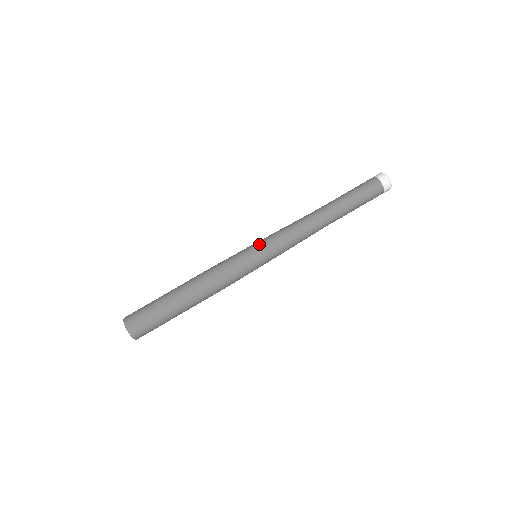
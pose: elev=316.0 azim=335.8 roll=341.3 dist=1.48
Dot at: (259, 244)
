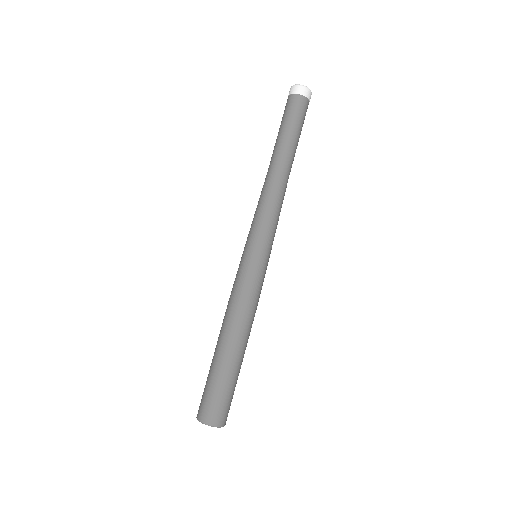
Dot at: occluded
